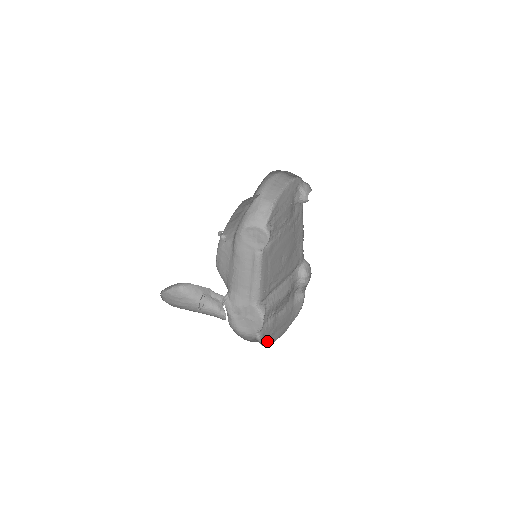
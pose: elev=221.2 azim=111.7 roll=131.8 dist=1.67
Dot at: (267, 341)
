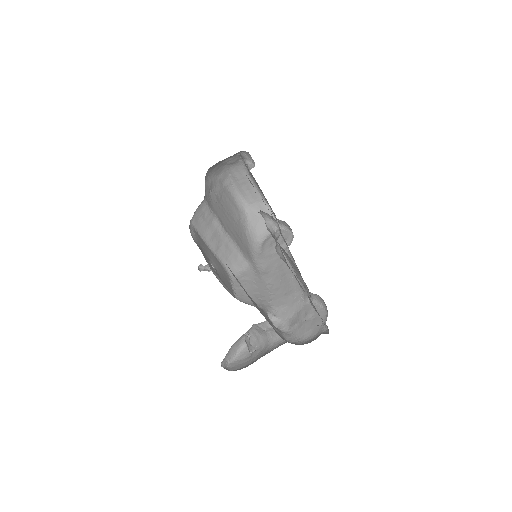
Dot at: occluded
